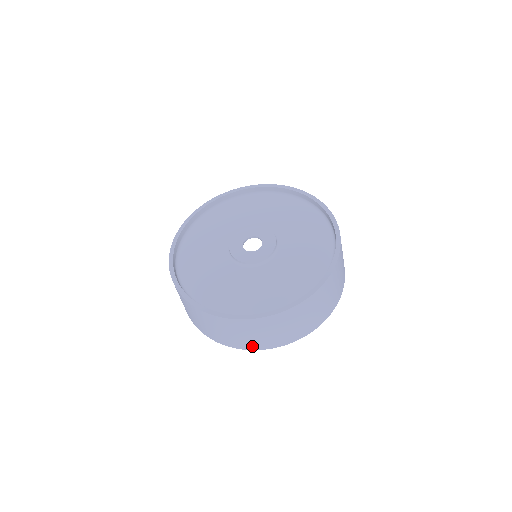
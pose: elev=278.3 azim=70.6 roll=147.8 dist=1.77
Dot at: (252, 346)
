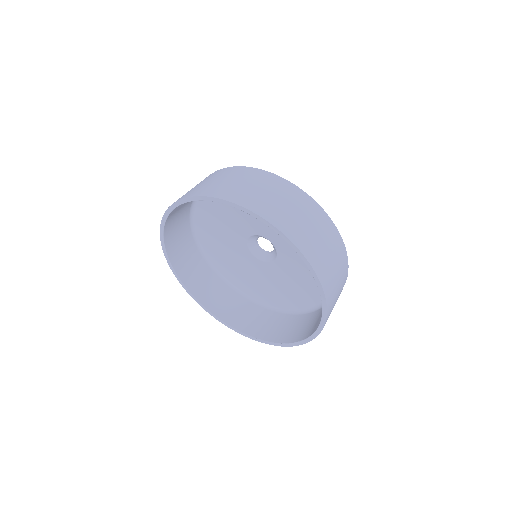
Dot at: (196, 193)
